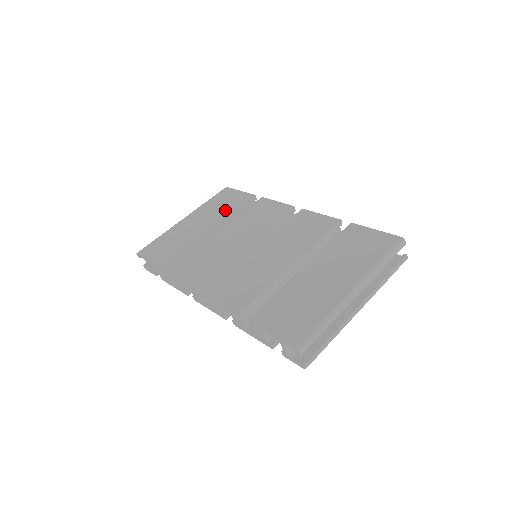
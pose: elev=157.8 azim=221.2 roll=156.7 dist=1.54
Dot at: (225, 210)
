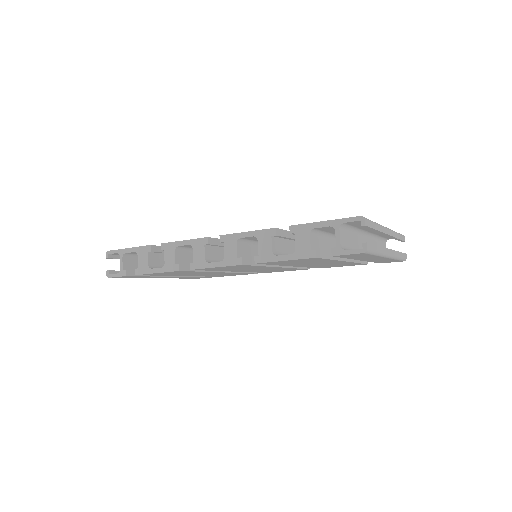
Dot at: occluded
